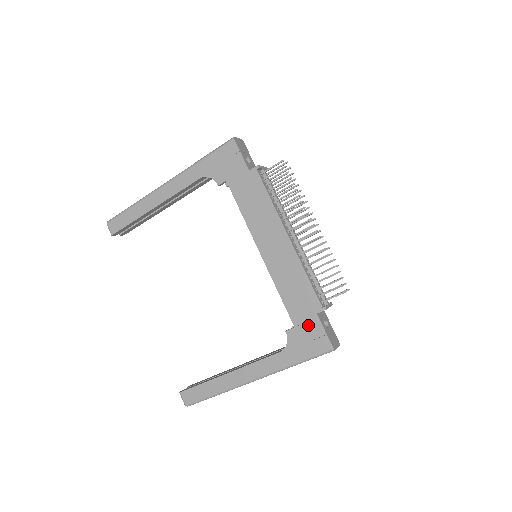
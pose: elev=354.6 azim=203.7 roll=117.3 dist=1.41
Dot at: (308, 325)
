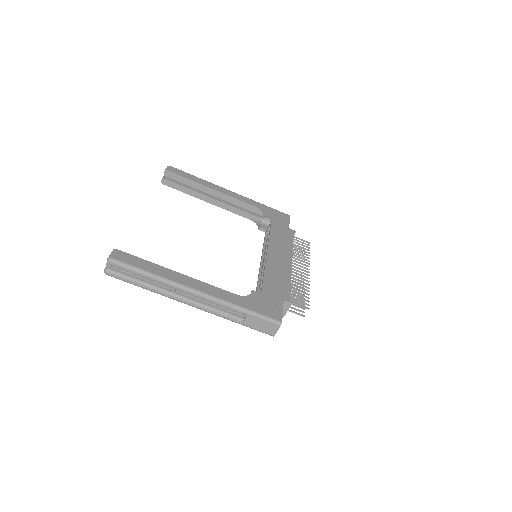
Dot at: (273, 299)
